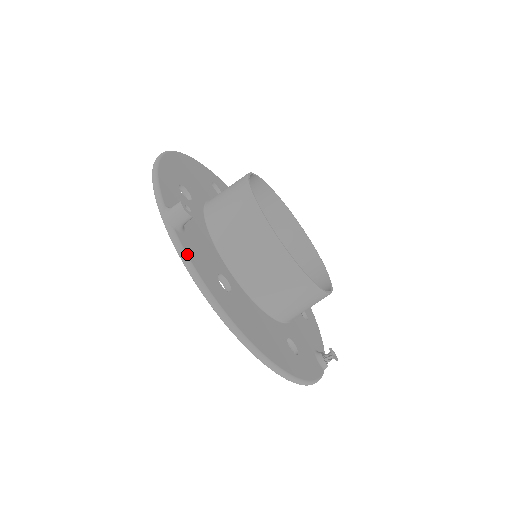
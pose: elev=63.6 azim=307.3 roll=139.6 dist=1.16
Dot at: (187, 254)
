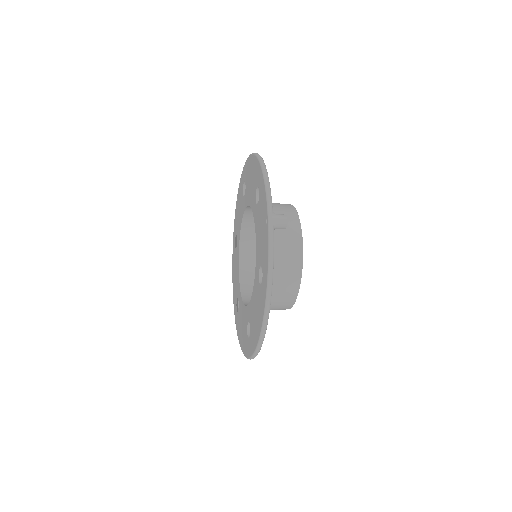
Dot at: occluded
